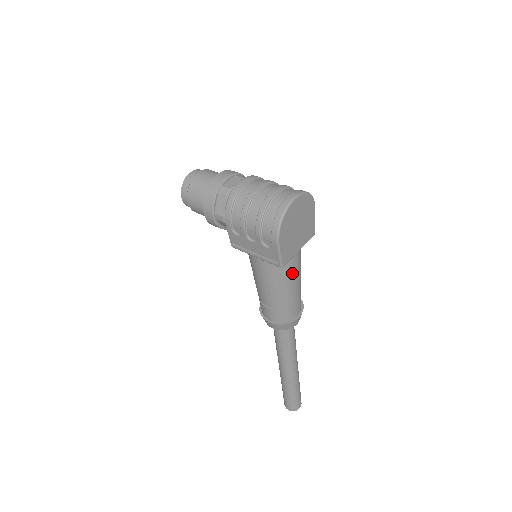
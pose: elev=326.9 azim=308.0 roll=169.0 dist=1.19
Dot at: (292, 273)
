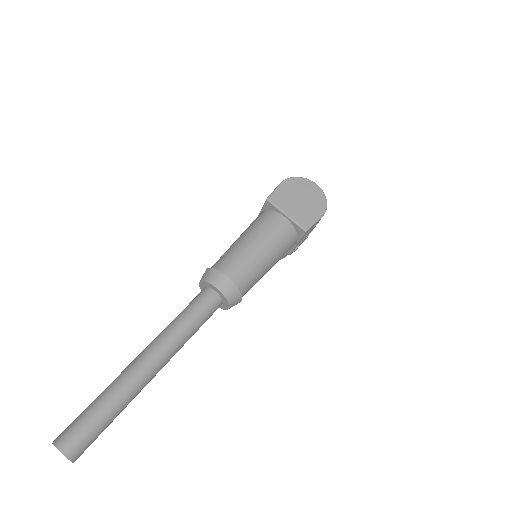
Dot at: (265, 229)
